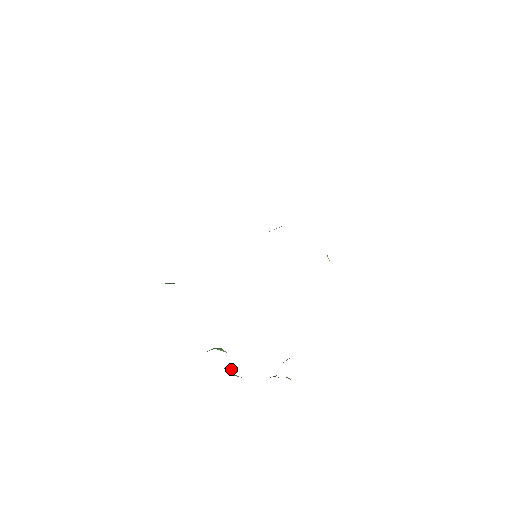
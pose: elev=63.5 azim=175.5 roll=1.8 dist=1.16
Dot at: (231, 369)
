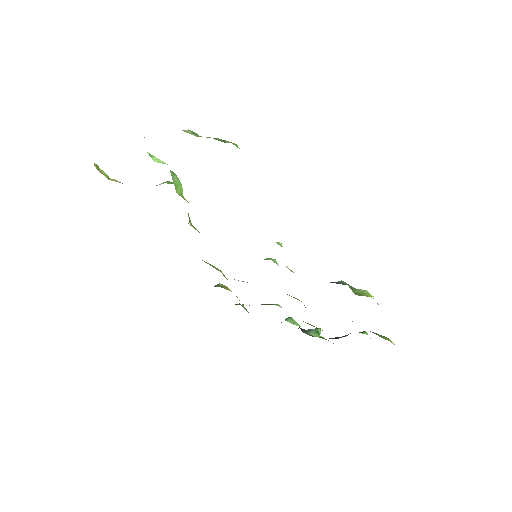
Dot at: (315, 329)
